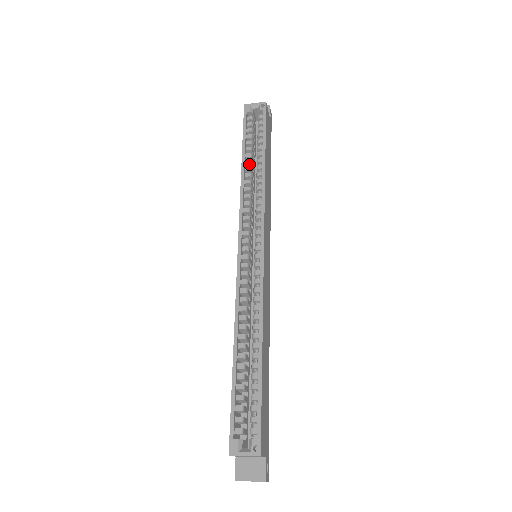
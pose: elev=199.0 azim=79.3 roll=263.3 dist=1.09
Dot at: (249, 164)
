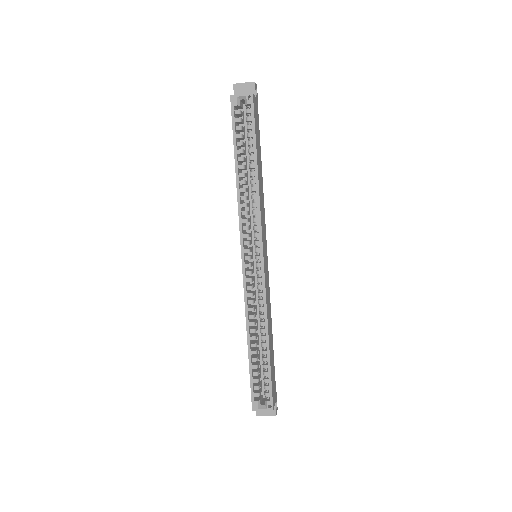
Dot at: (242, 169)
